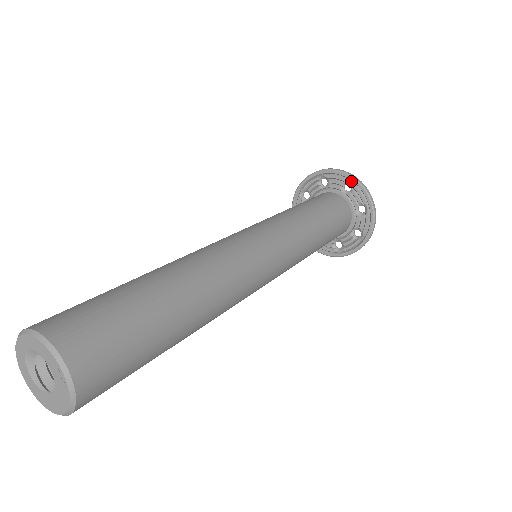
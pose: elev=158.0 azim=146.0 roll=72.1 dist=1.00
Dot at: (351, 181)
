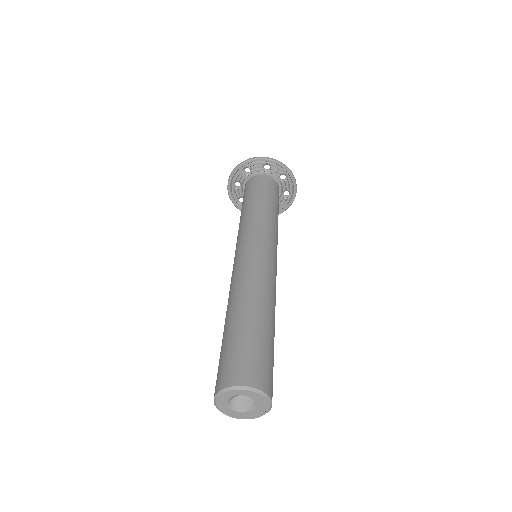
Dot at: (288, 175)
